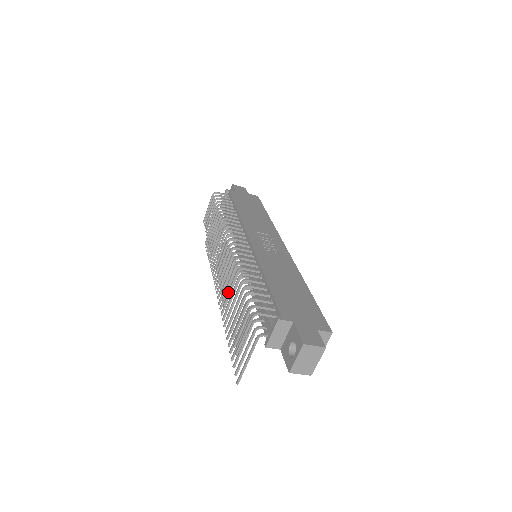
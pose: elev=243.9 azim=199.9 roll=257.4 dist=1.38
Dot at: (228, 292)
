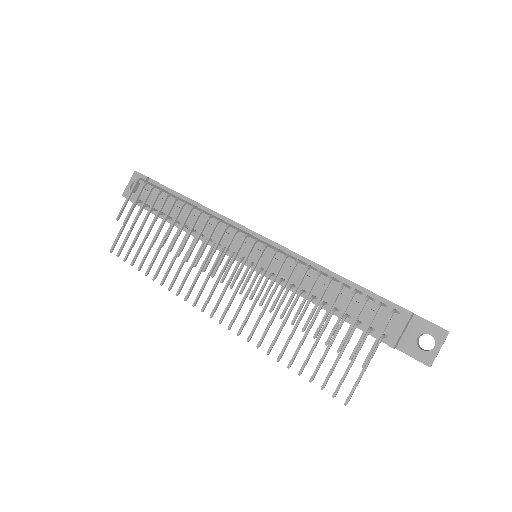
Dot at: (290, 299)
